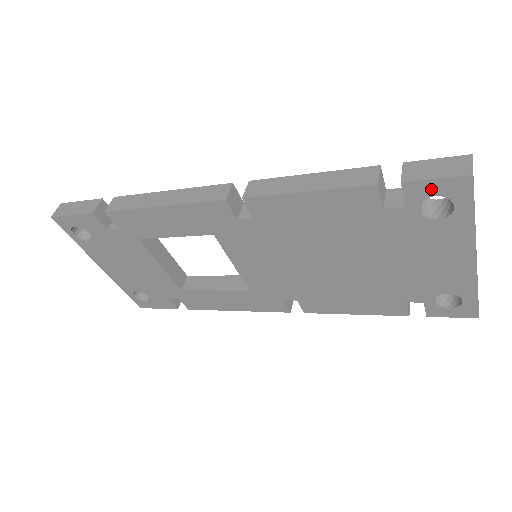
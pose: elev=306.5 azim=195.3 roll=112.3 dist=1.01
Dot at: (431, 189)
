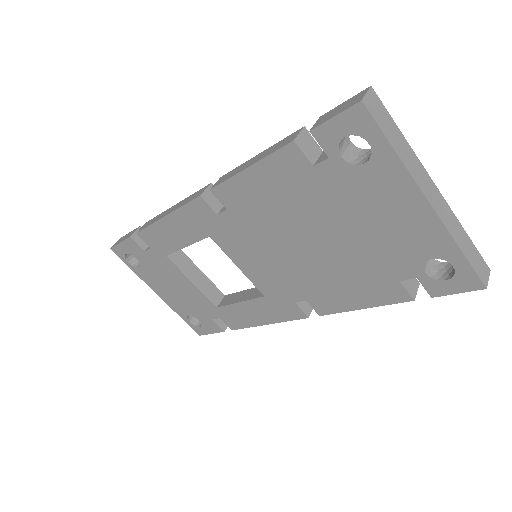
Dot at: (337, 130)
